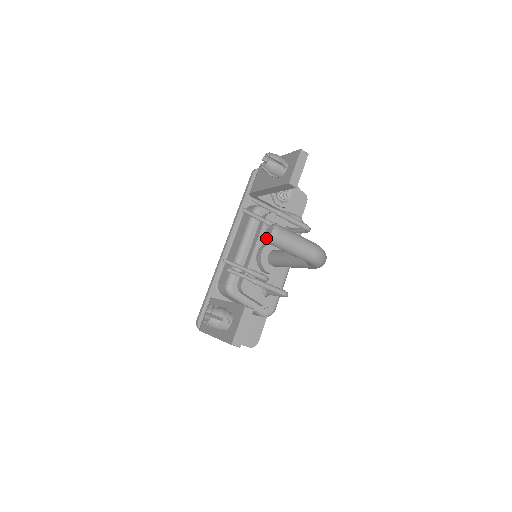
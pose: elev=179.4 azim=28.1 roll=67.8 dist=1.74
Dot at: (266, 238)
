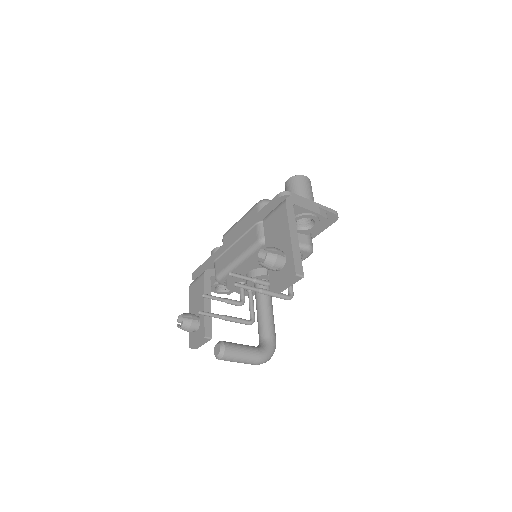
Dot at: (214, 351)
